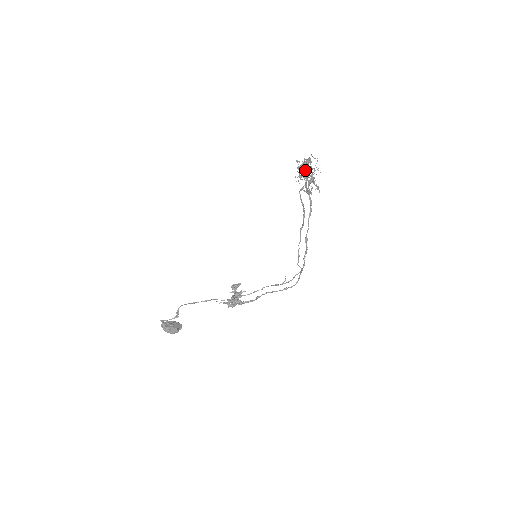
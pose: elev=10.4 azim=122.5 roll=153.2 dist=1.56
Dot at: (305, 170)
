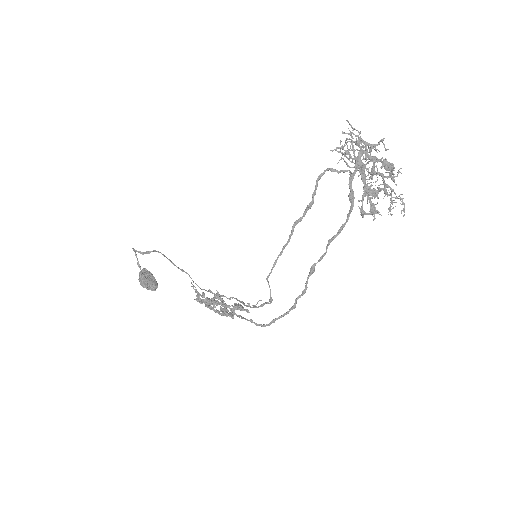
Dot at: (352, 143)
